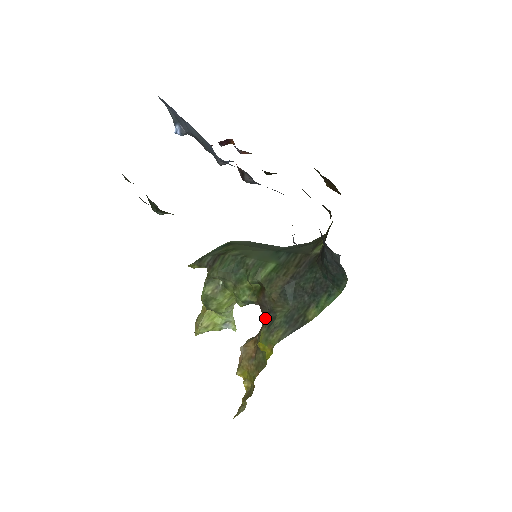
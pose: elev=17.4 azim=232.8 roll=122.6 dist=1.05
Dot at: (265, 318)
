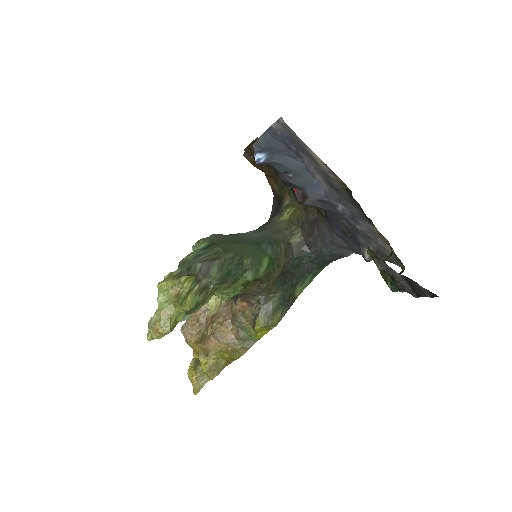
Dot at: (242, 303)
